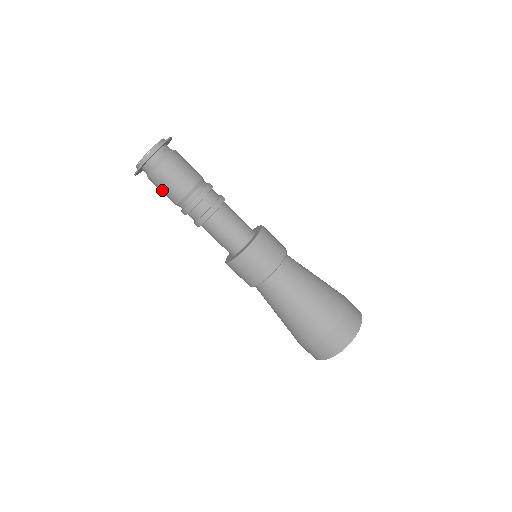
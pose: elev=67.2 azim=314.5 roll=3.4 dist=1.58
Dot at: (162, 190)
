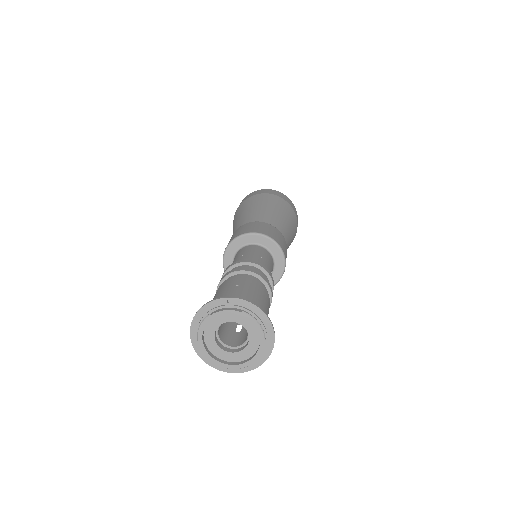
Dot at: occluded
